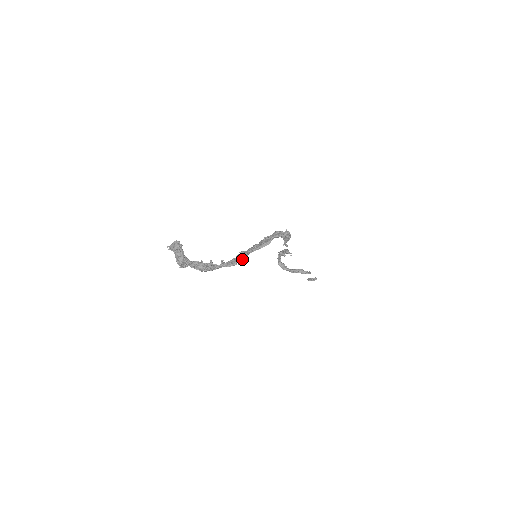
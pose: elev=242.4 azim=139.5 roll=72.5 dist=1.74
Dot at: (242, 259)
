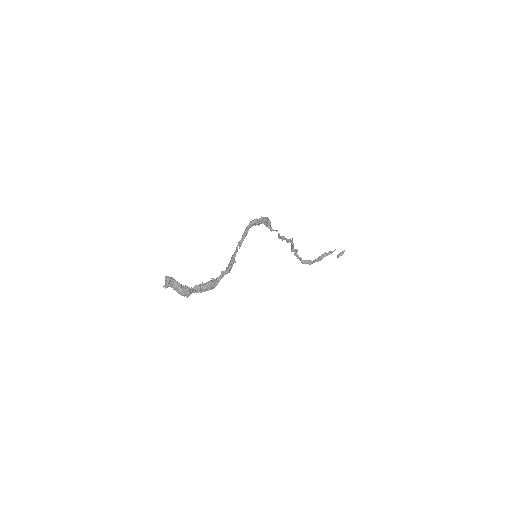
Dot at: (234, 258)
